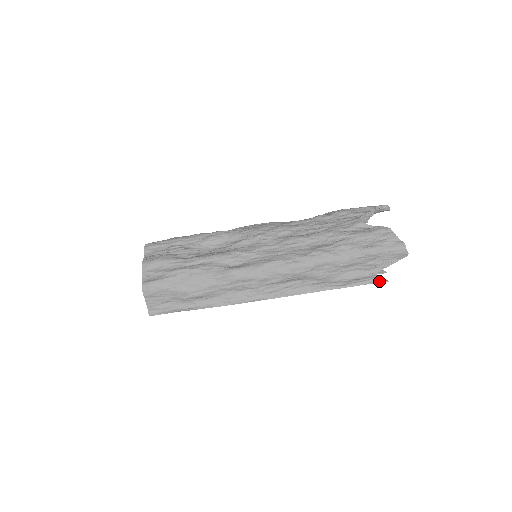
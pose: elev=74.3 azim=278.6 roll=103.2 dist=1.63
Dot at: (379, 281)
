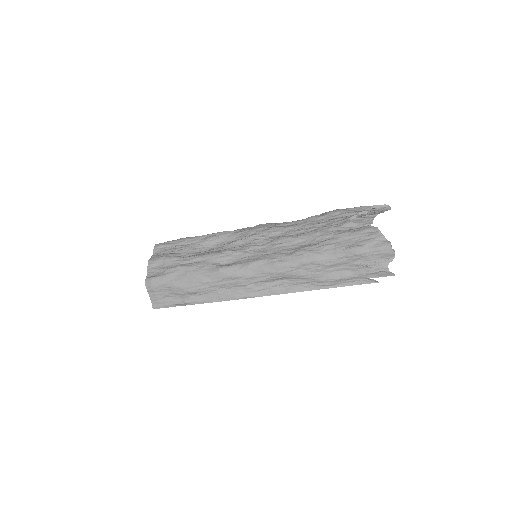
Dot at: (368, 282)
